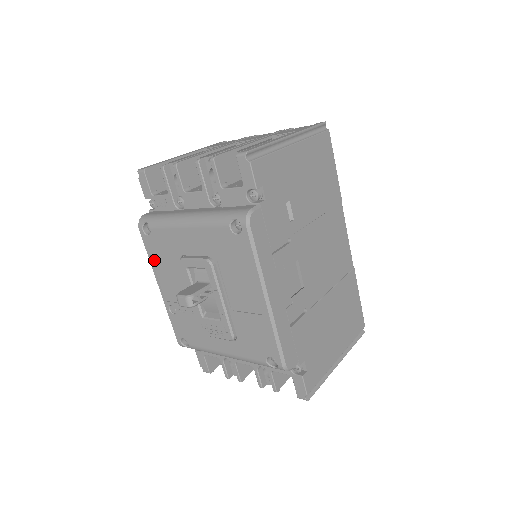
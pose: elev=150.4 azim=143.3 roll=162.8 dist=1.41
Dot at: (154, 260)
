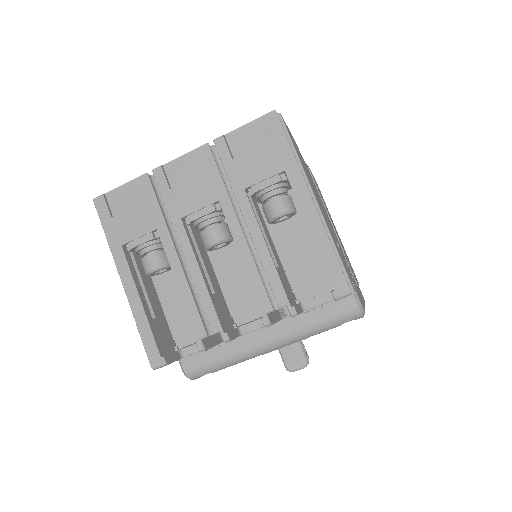
Dot at: occluded
